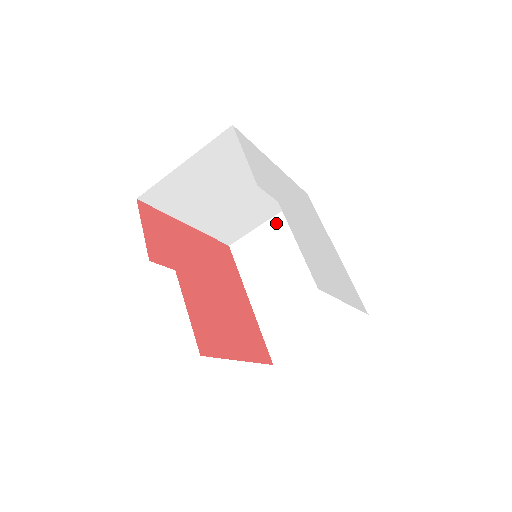
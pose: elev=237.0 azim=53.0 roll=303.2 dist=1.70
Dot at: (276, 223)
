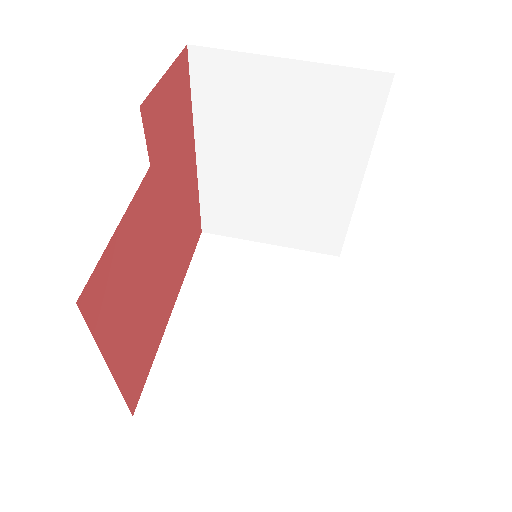
Dot at: (279, 255)
